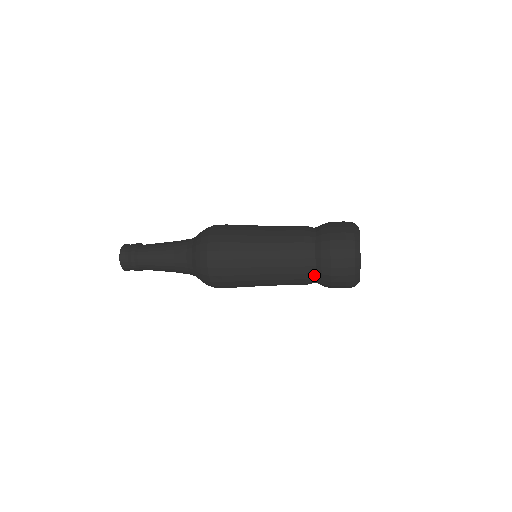
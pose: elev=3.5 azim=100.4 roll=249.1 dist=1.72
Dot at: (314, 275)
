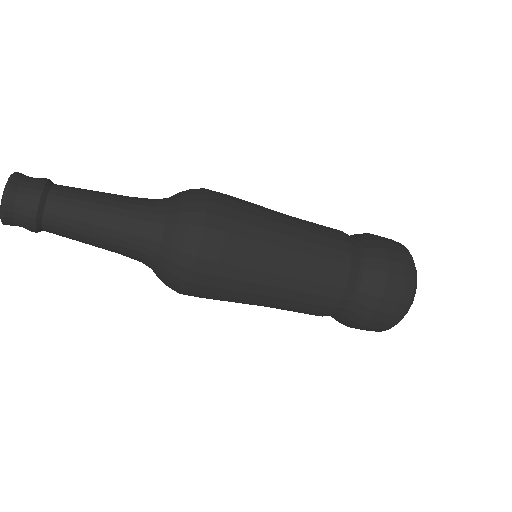
Dot at: (357, 285)
